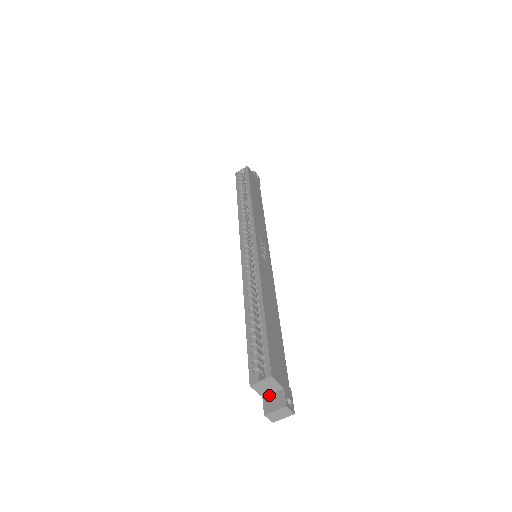
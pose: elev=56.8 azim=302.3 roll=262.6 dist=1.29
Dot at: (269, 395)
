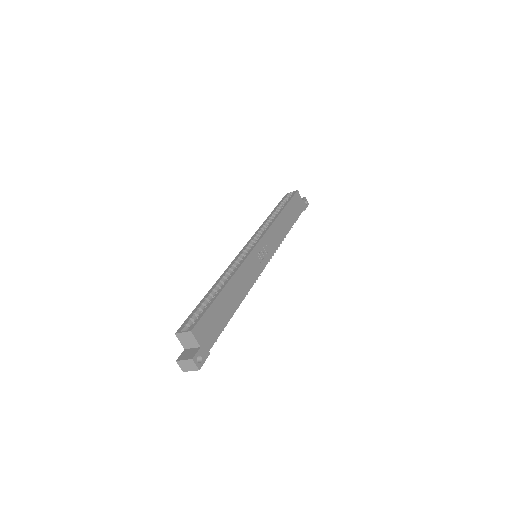
Dot at: (189, 349)
